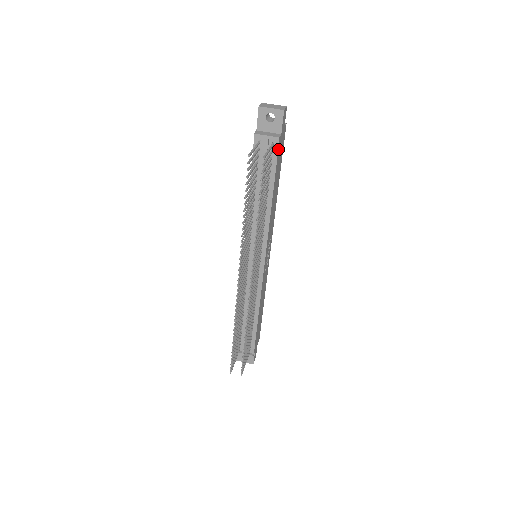
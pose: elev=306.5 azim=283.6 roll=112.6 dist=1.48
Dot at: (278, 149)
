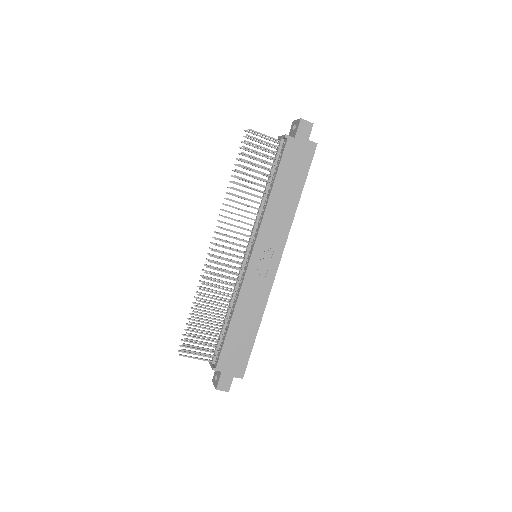
Dot at: (286, 147)
